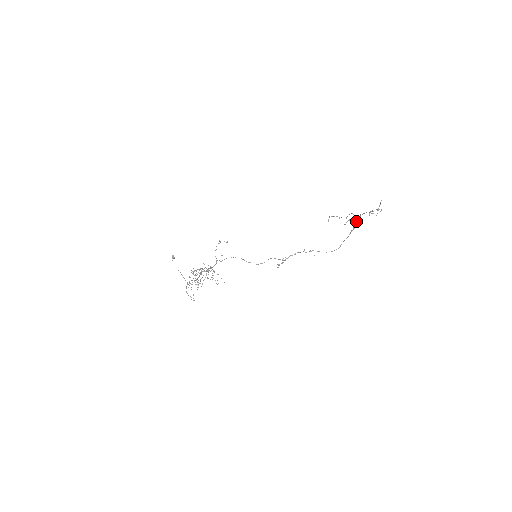
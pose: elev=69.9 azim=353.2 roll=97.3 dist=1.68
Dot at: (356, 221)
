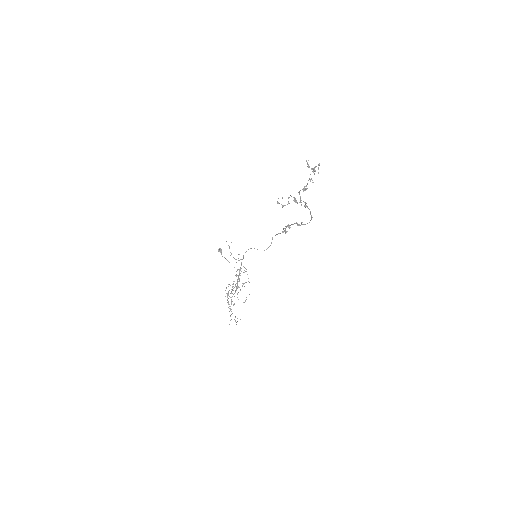
Dot at: (299, 202)
